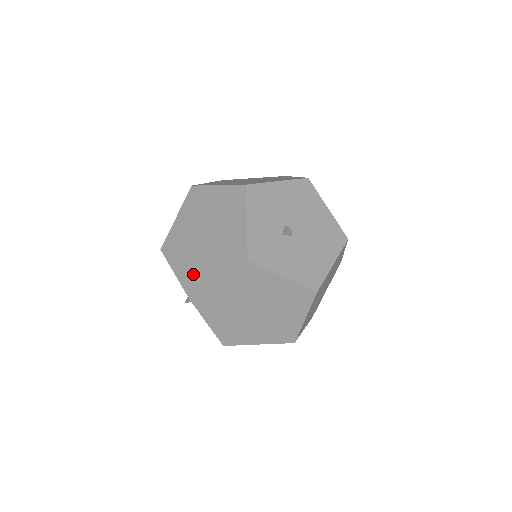
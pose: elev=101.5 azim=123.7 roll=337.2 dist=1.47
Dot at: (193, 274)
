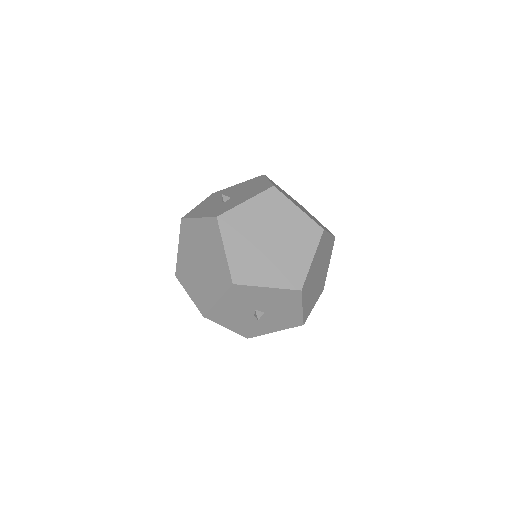
Dot at: (219, 278)
